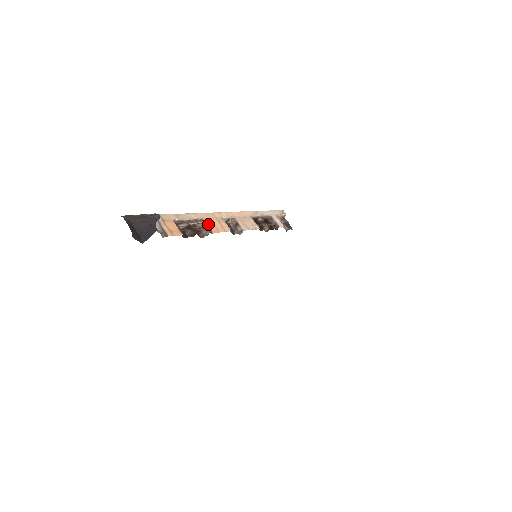
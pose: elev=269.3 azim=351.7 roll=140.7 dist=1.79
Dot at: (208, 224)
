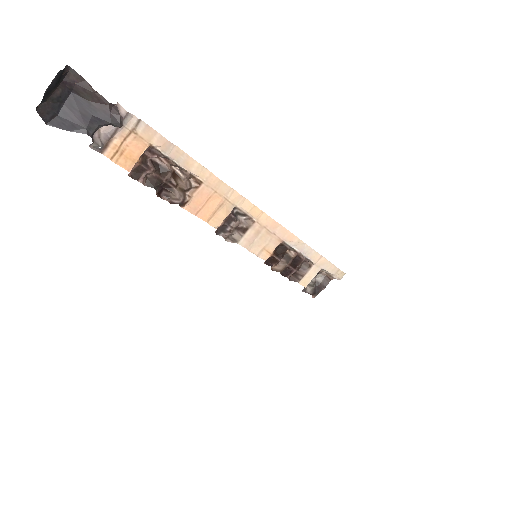
Dot at: (198, 194)
